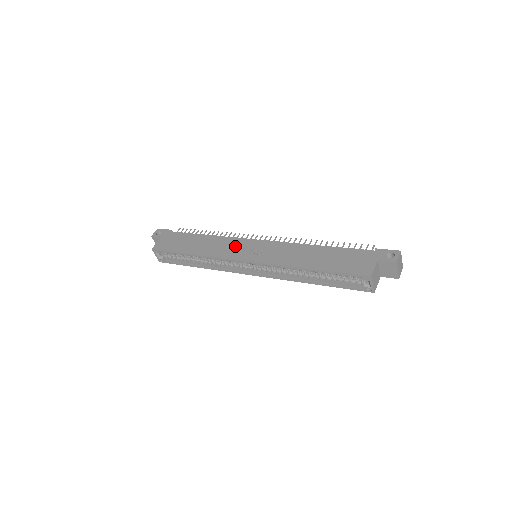
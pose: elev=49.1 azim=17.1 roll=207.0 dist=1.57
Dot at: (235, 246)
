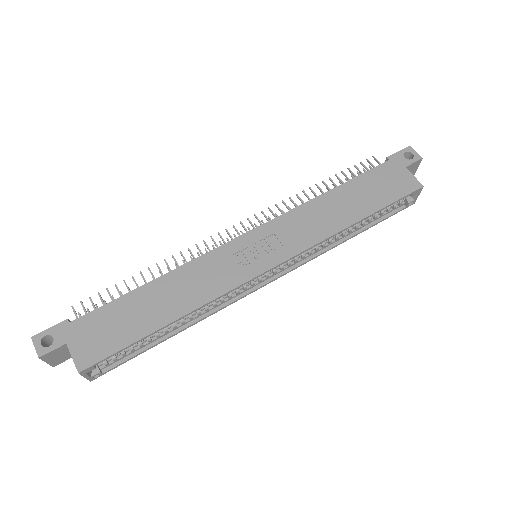
Dot at: (226, 263)
